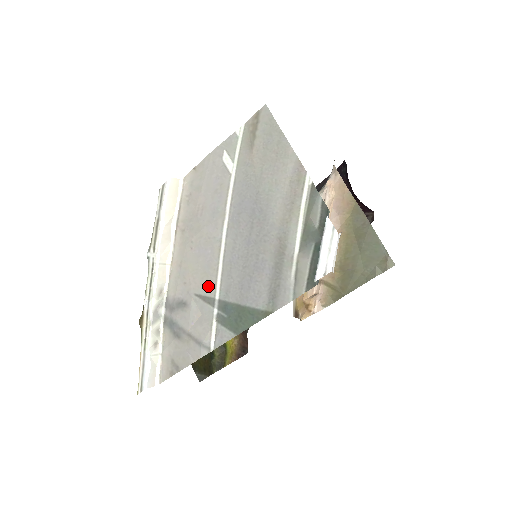
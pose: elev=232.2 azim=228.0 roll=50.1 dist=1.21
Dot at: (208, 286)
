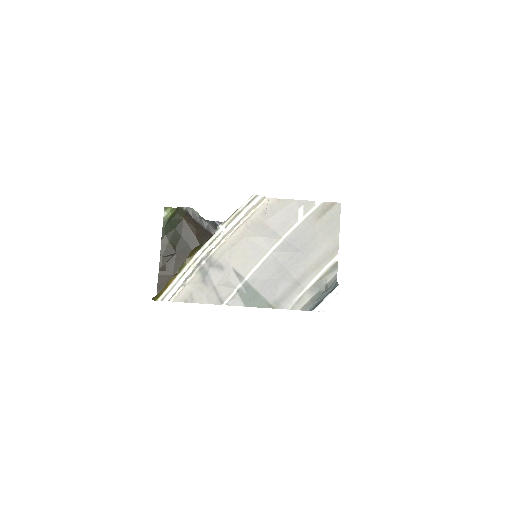
Dot at: (244, 269)
